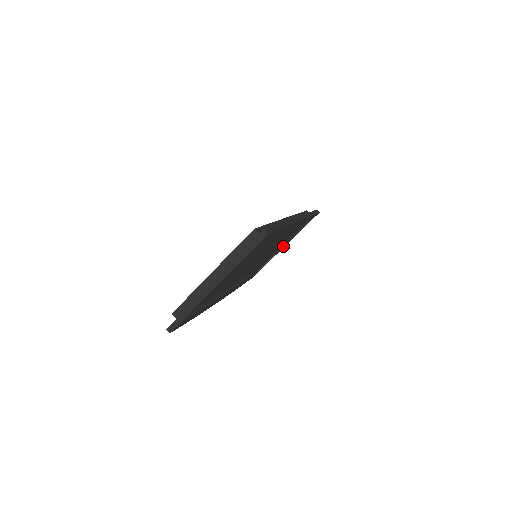
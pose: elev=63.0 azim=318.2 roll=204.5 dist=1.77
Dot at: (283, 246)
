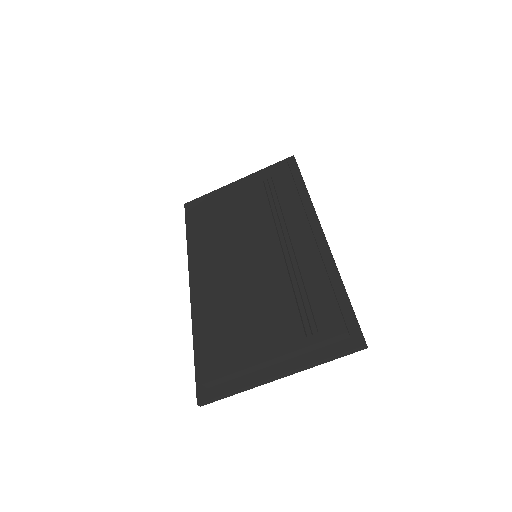
Dot at: occluded
